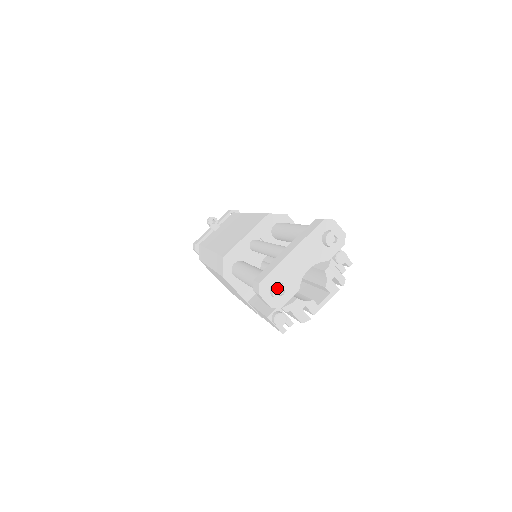
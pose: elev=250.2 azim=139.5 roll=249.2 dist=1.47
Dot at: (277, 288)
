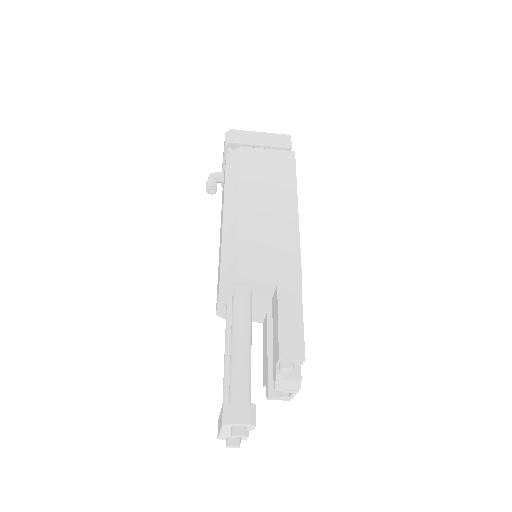
Dot at: (229, 447)
